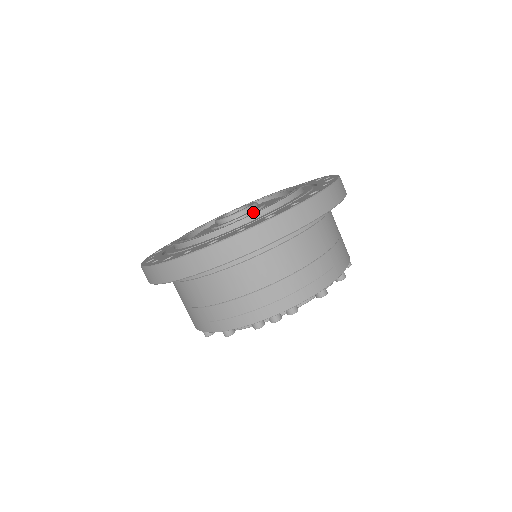
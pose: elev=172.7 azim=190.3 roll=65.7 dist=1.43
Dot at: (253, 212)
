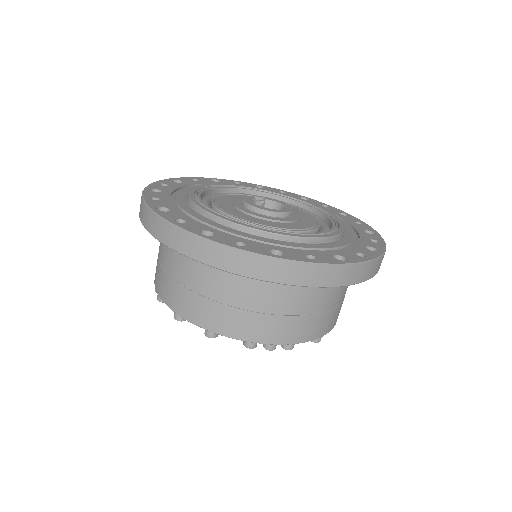
Dot at: (293, 221)
